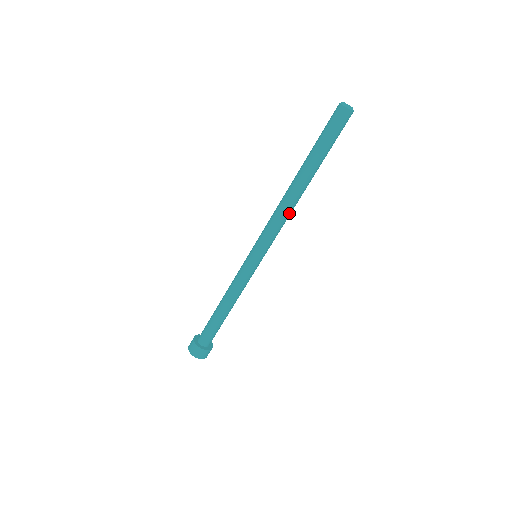
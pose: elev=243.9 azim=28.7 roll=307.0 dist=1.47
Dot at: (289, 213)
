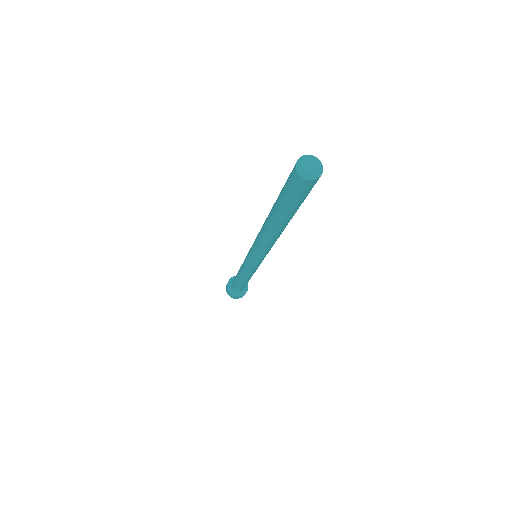
Dot at: (273, 242)
